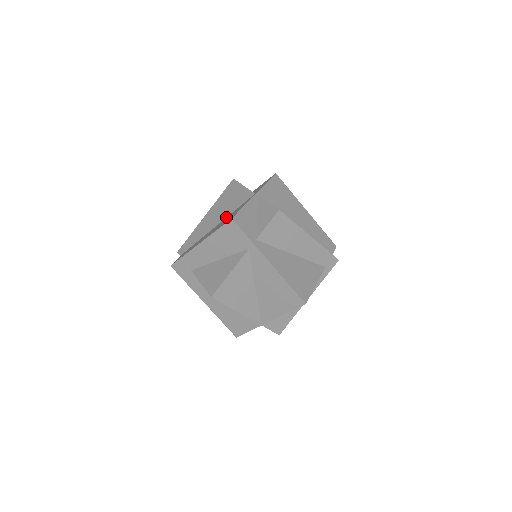
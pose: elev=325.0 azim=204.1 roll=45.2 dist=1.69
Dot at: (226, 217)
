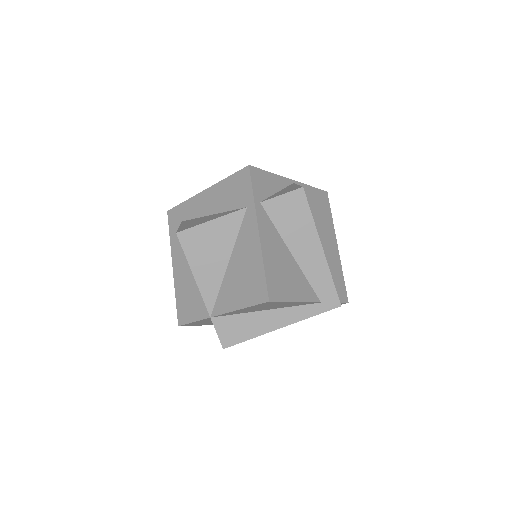
Dot at: occluded
